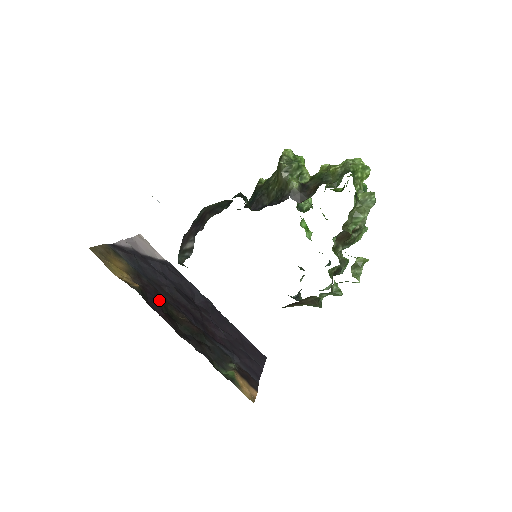
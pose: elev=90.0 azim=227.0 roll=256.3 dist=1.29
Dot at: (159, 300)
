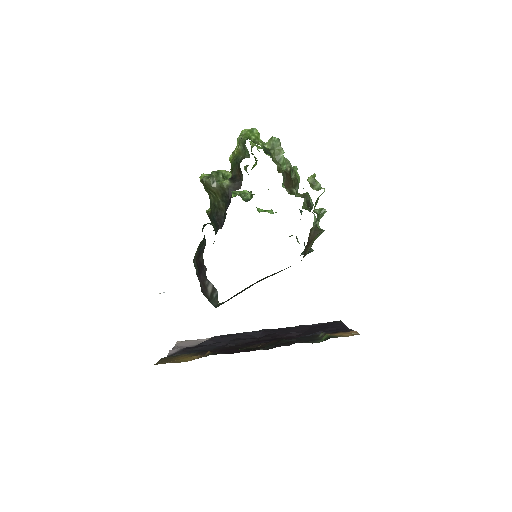
Dot at: (232, 349)
